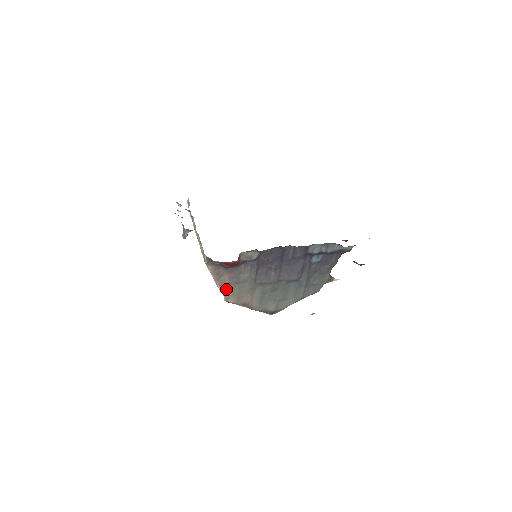
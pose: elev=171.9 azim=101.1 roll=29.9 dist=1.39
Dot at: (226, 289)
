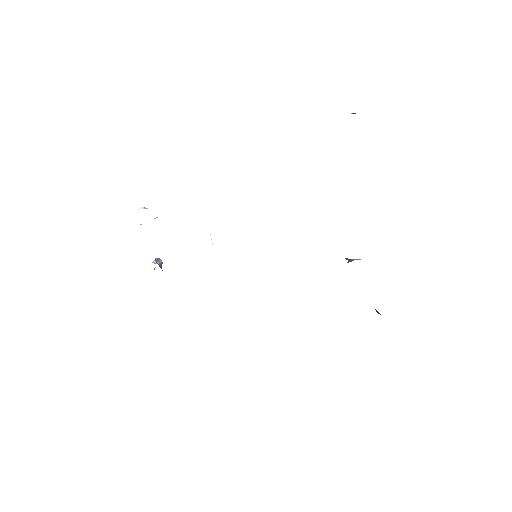
Dot at: occluded
